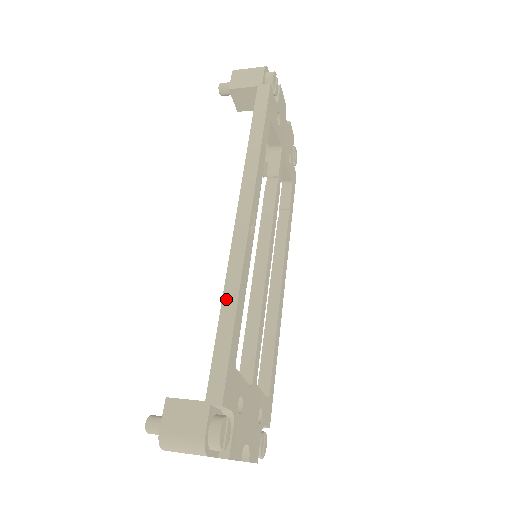
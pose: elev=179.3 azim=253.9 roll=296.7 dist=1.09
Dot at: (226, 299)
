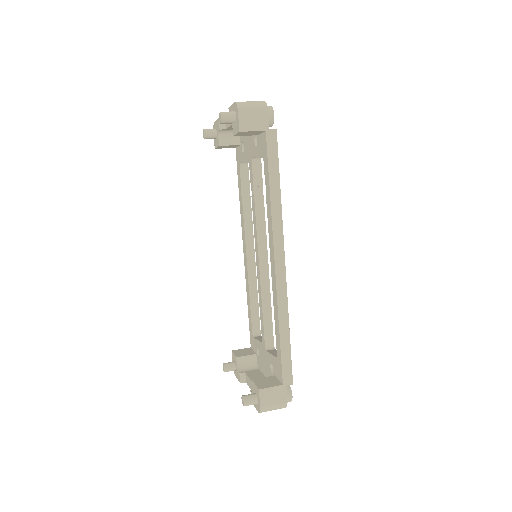
Dot at: (281, 323)
